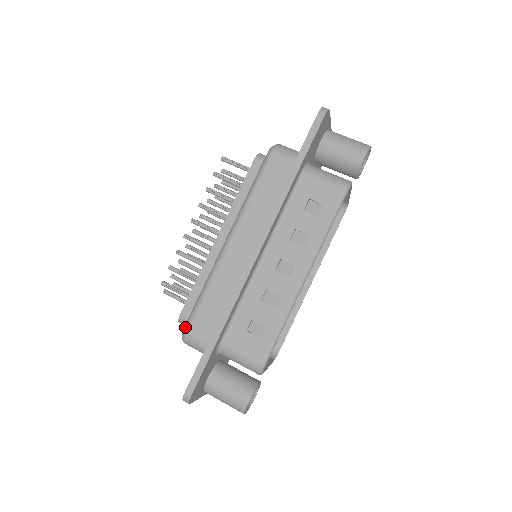
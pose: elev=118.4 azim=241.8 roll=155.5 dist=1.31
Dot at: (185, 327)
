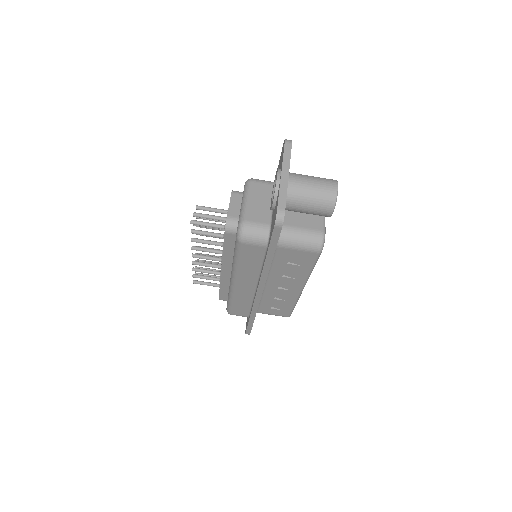
Dot at: (228, 312)
